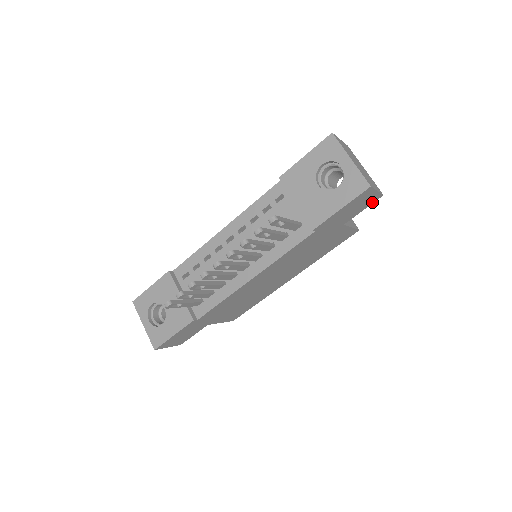
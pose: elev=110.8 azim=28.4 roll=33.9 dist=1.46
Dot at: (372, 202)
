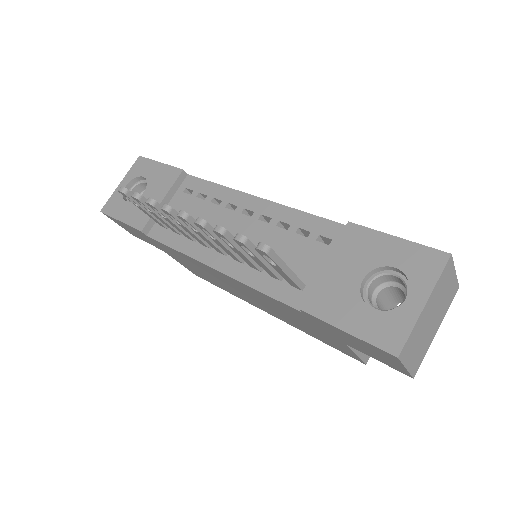
Dot at: (394, 367)
